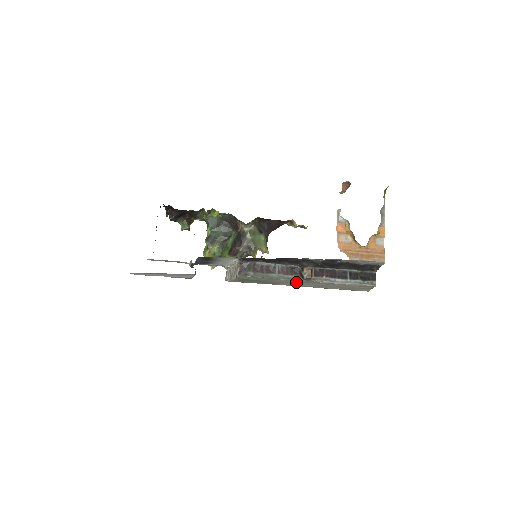
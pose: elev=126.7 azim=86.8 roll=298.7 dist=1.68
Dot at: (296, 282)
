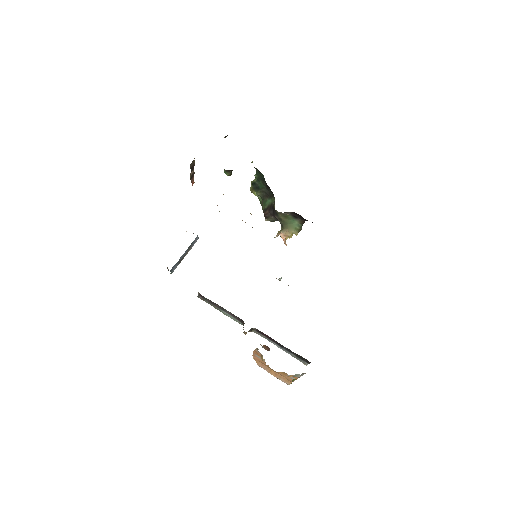
Dot at: occluded
